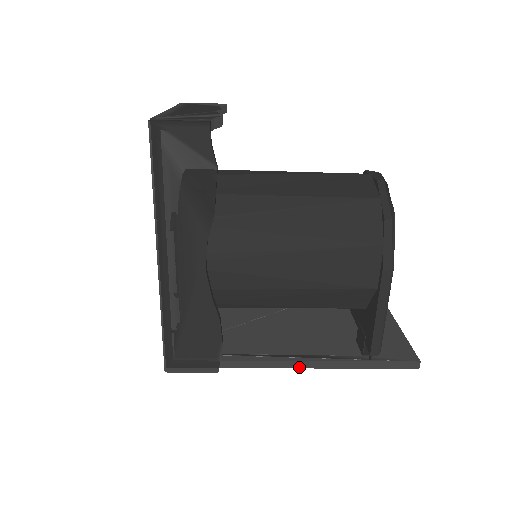
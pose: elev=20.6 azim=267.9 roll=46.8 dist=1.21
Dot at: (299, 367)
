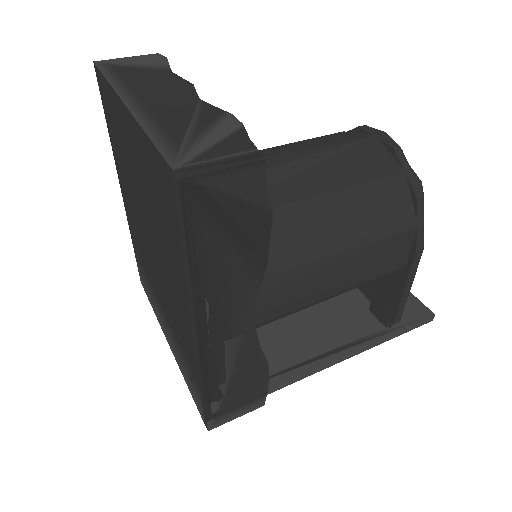
Dot at: (336, 363)
